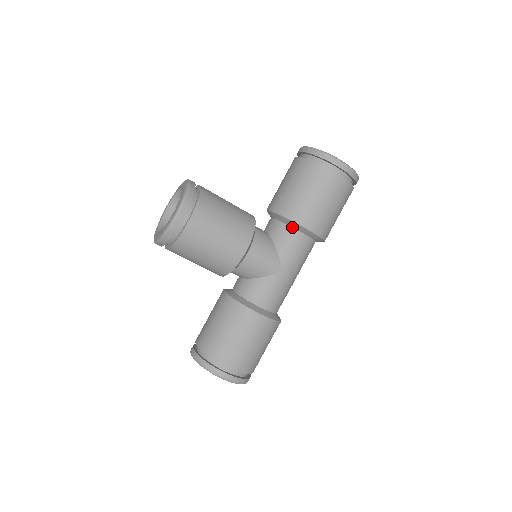
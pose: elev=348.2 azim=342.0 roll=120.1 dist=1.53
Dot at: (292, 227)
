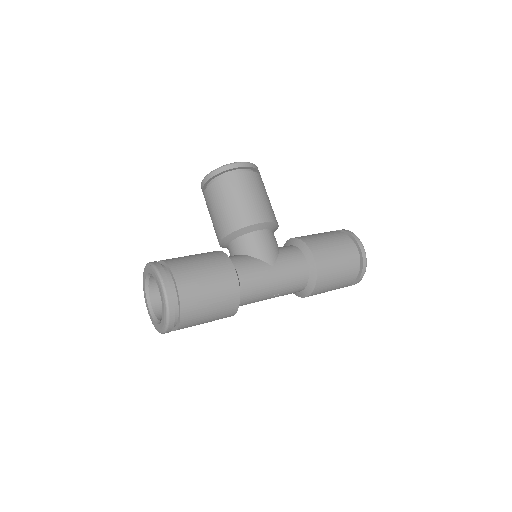
Dot at: (301, 250)
